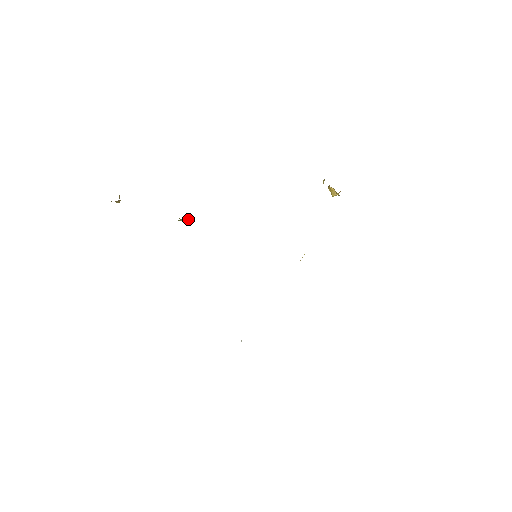
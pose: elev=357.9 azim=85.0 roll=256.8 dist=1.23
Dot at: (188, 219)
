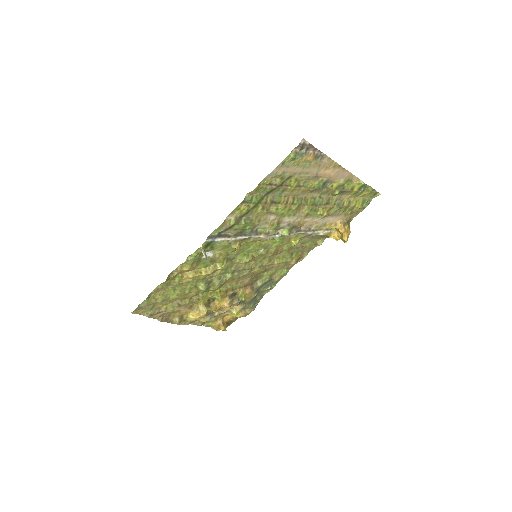
Dot at: (243, 295)
